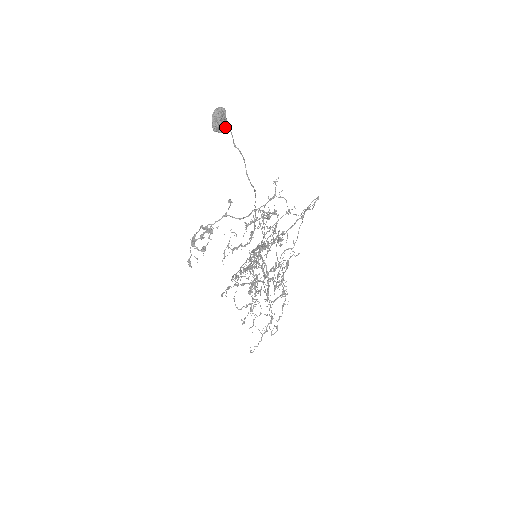
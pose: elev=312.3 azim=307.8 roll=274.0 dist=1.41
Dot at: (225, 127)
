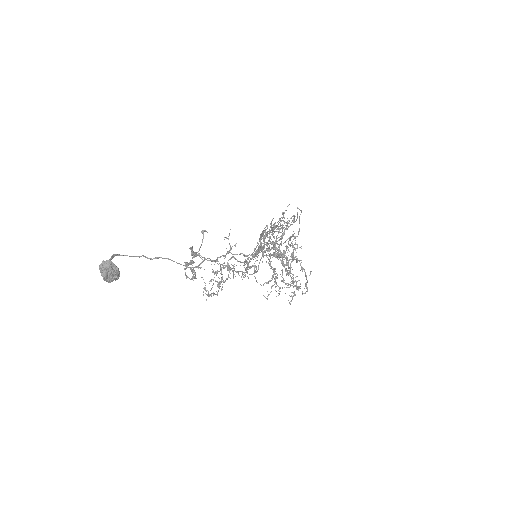
Dot at: (117, 277)
